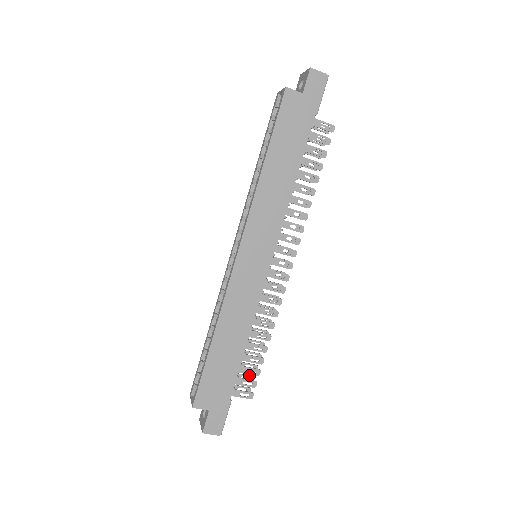
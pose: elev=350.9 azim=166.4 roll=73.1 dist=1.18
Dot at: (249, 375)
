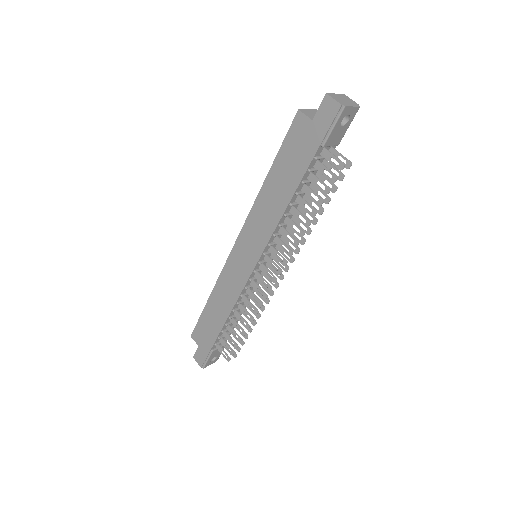
Dot at: occluded
